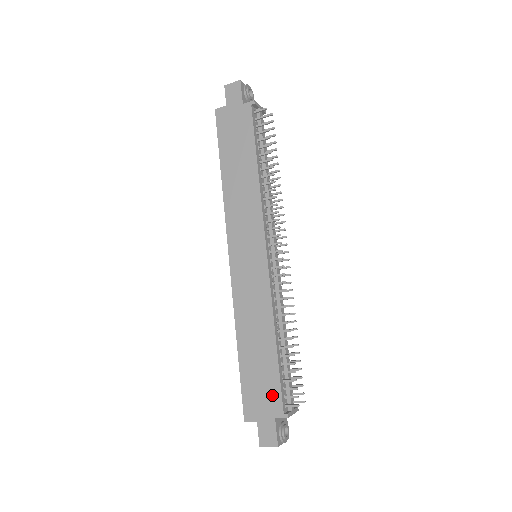
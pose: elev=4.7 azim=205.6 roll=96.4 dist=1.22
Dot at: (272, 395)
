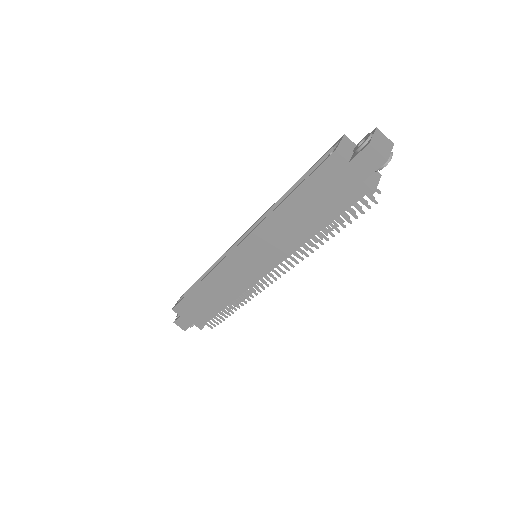
Dot at: (200, 318)
